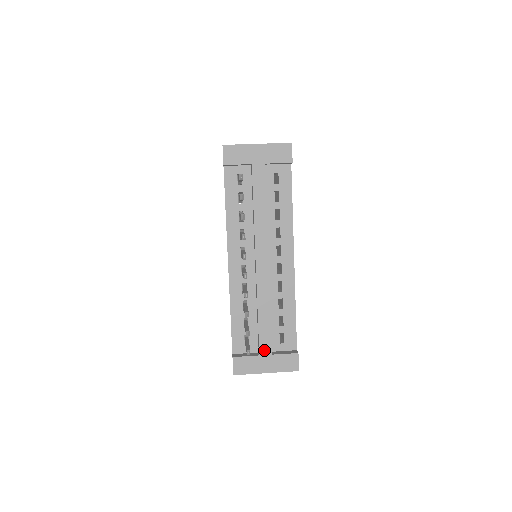
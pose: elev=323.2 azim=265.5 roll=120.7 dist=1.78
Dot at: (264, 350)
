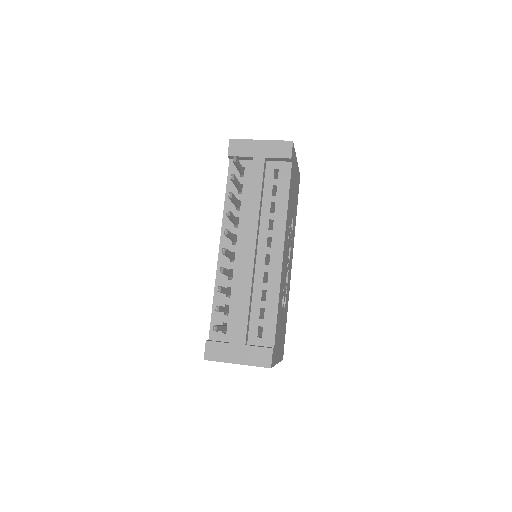
Dot at: (238, 339)
